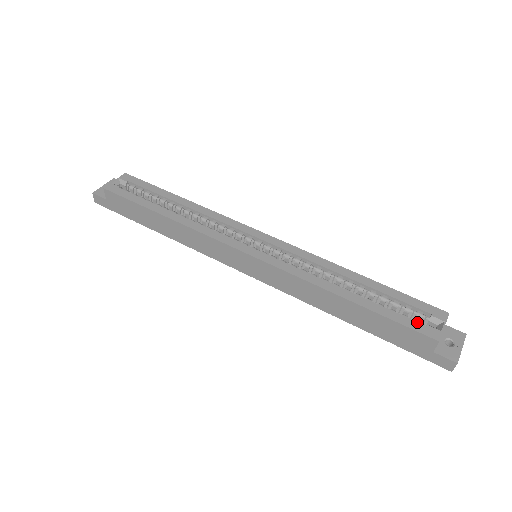
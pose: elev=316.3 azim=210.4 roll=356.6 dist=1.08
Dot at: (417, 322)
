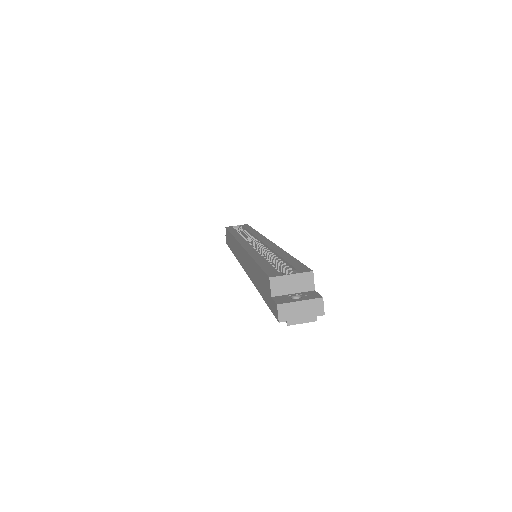
Dot at: (276, 270)
